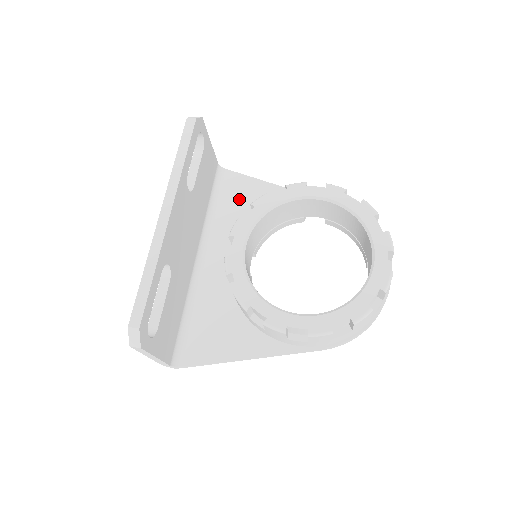
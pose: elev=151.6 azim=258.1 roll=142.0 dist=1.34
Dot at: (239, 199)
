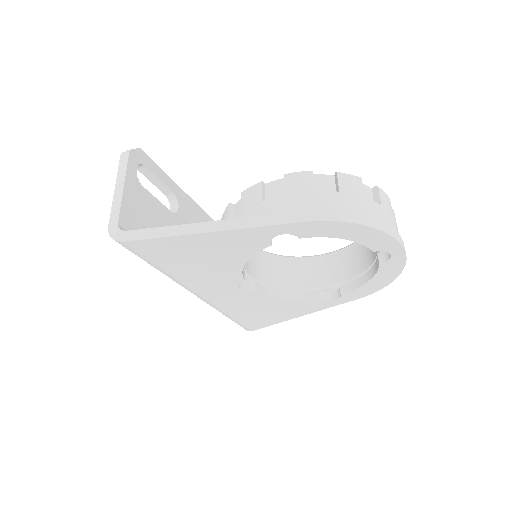
Dot at: occluded
